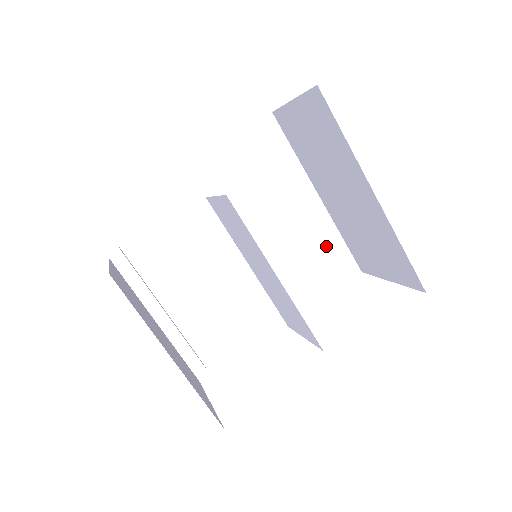
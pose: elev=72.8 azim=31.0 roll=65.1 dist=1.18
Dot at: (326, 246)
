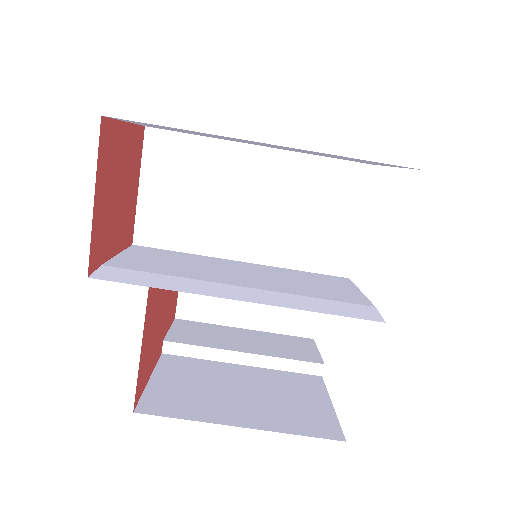
Dot at: (313, 180)
